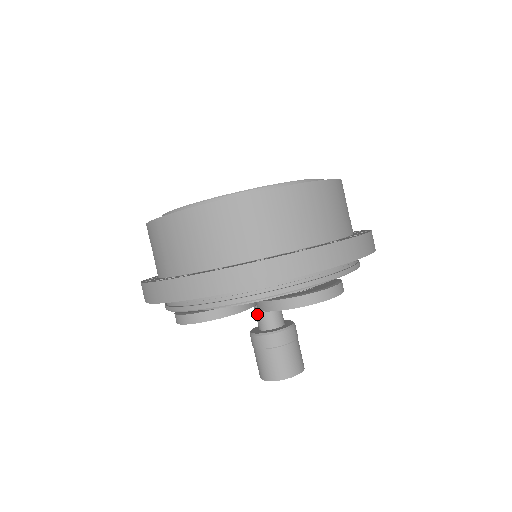
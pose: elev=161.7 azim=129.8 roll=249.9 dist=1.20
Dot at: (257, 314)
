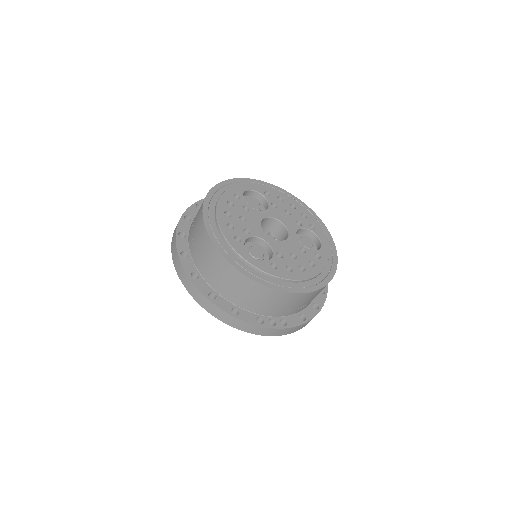
Dot at: occluded
